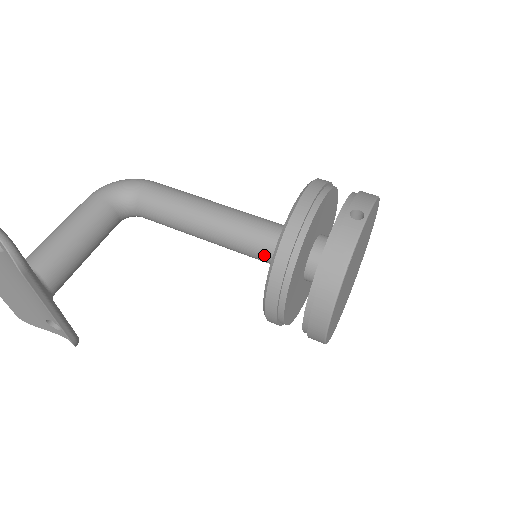
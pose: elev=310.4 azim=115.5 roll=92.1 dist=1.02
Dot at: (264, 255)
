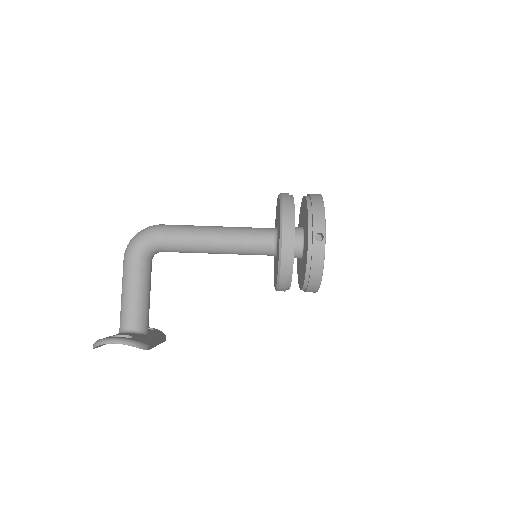
Dot at: occluded
